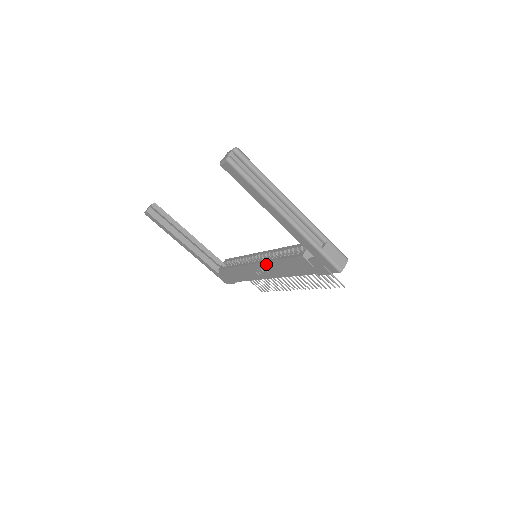
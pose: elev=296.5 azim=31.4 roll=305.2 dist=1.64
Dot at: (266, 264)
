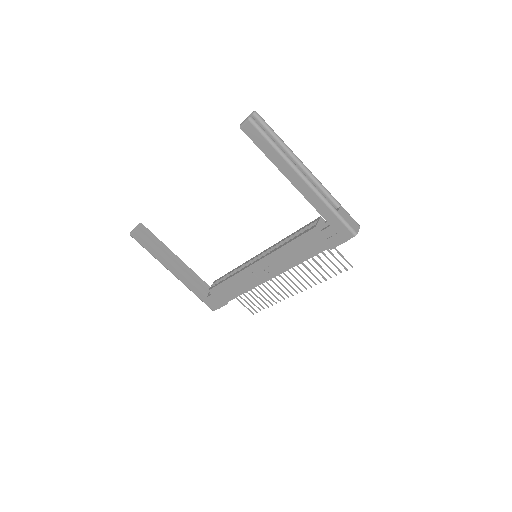
Dot at: (270, 257)
